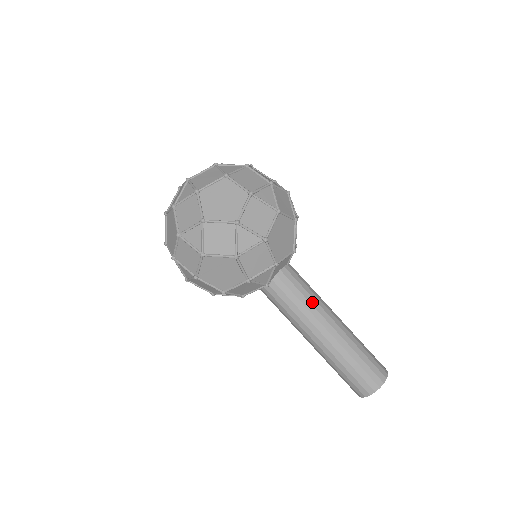
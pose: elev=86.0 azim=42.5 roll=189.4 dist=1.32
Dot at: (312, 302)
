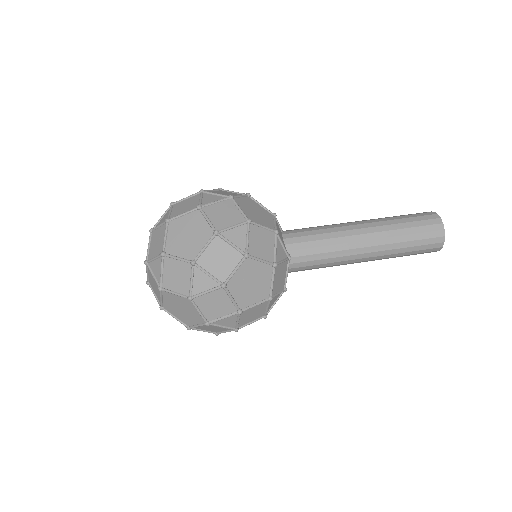
Dot at: (330, 231)
